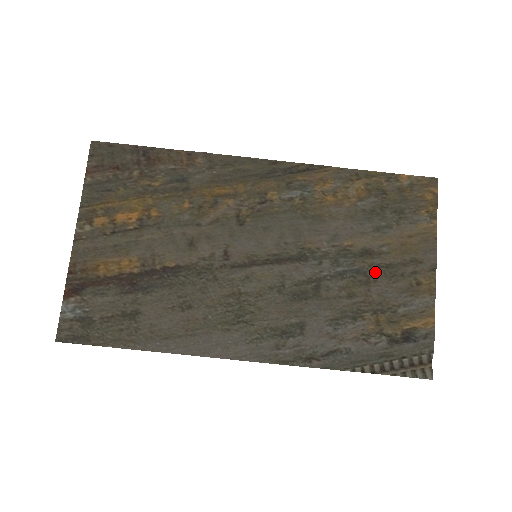
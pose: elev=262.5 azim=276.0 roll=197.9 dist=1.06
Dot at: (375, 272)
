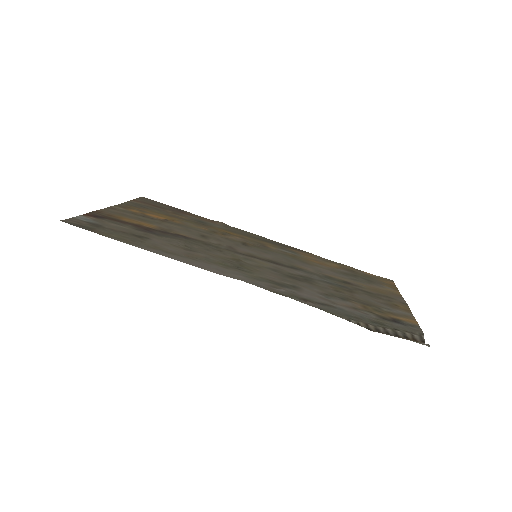
Dot at: (356, 290)
